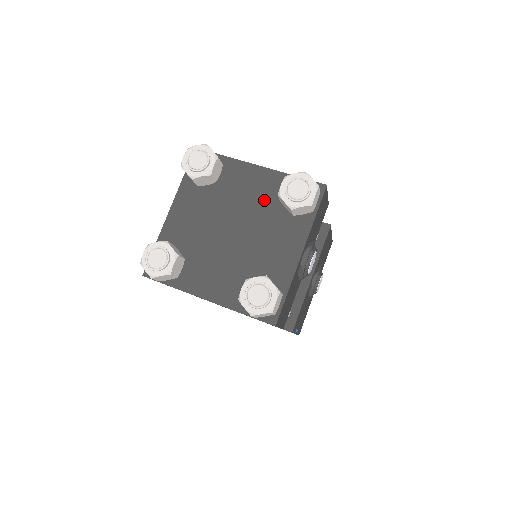
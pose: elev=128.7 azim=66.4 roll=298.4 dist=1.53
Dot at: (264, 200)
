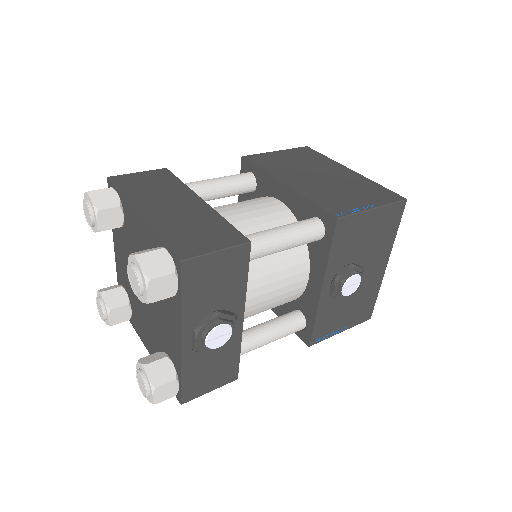
Dot at: occluded
